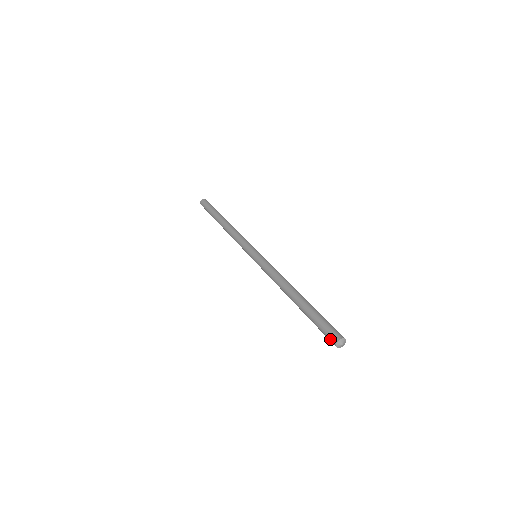
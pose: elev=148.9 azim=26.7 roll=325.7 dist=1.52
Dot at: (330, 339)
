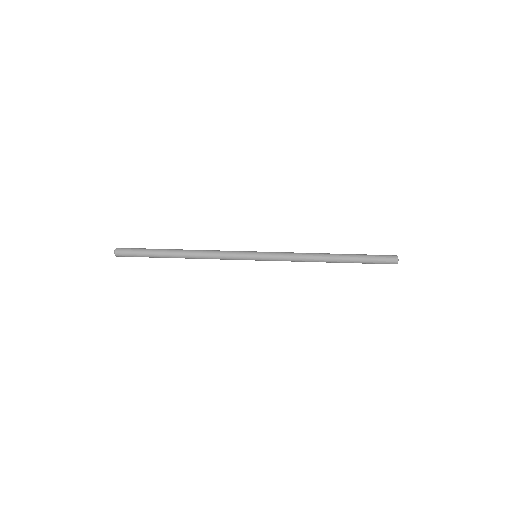
Dot at: (391, 259)
